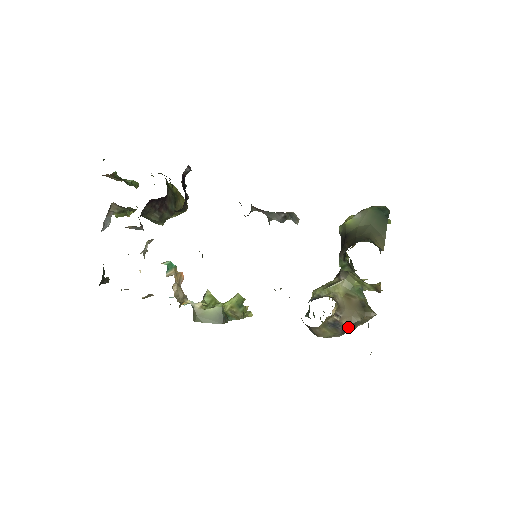
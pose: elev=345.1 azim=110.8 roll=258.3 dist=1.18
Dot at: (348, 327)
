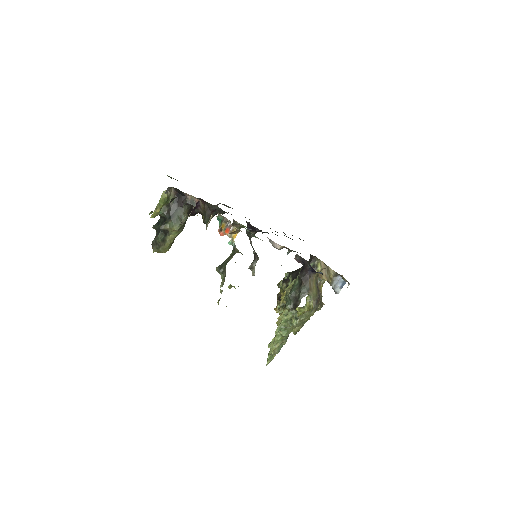
Dot at: (320, 295)
